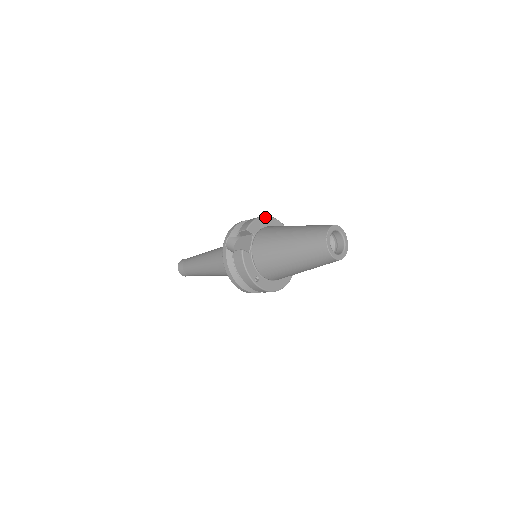
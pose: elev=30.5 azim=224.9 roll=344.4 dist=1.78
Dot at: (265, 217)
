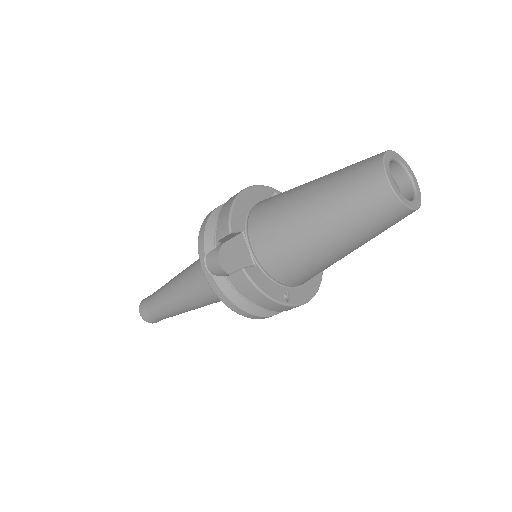
Dot at: (242, 193)
